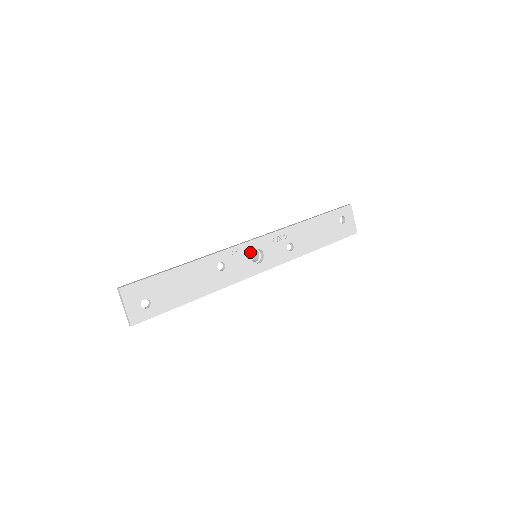
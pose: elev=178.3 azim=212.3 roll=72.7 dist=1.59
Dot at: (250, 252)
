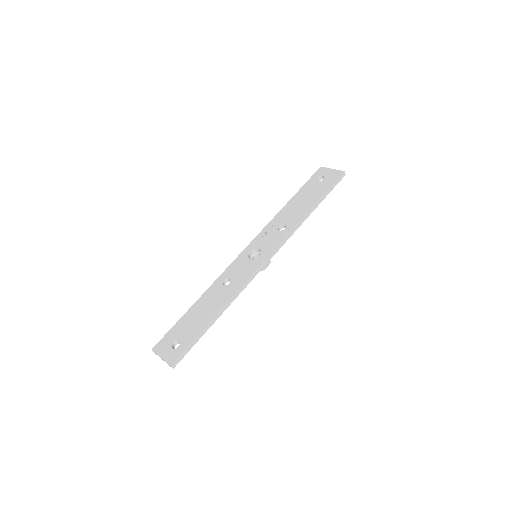
Dot at: (246, 257)
